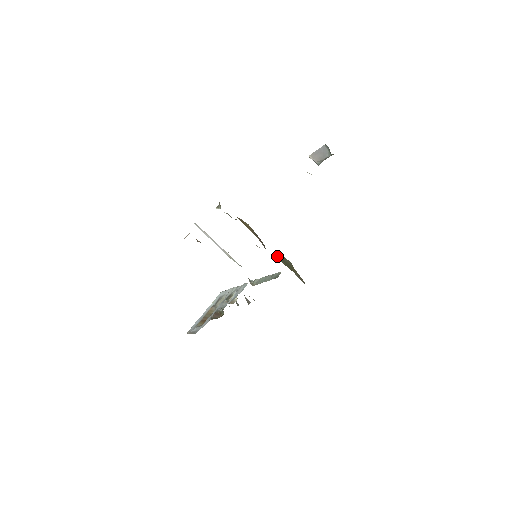
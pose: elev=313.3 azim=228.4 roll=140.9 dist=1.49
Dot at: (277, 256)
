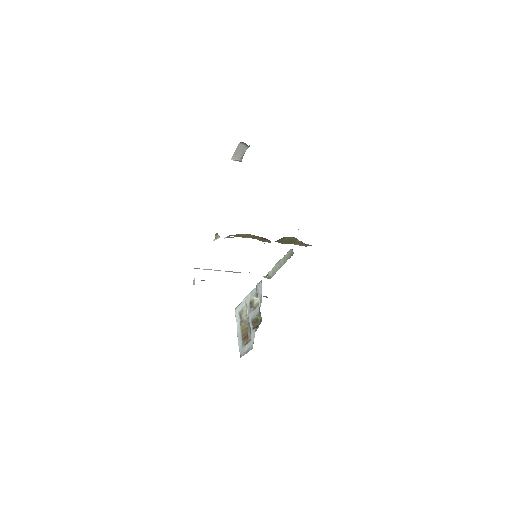
Dot at: (277, 241)
